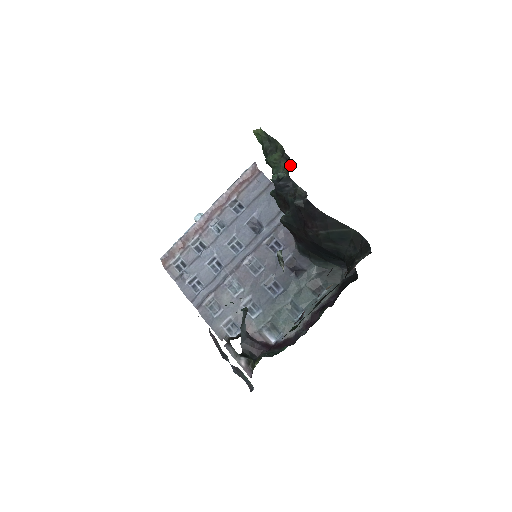
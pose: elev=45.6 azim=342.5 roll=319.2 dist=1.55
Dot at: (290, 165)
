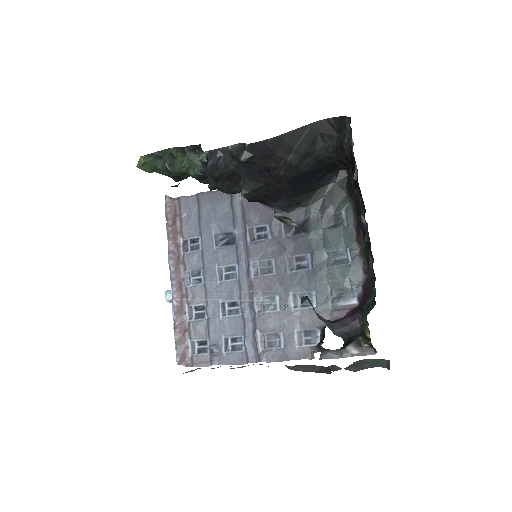
Dot at: occluded
